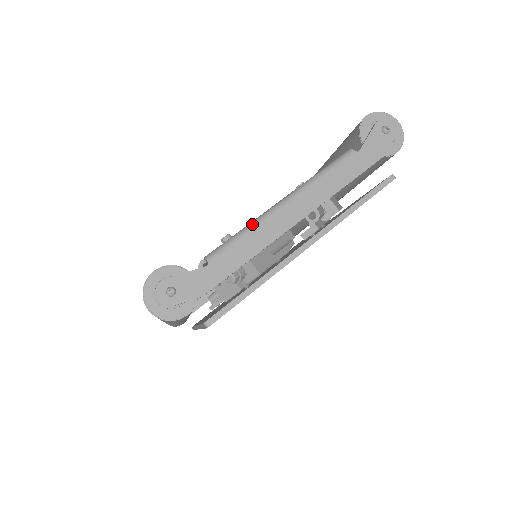
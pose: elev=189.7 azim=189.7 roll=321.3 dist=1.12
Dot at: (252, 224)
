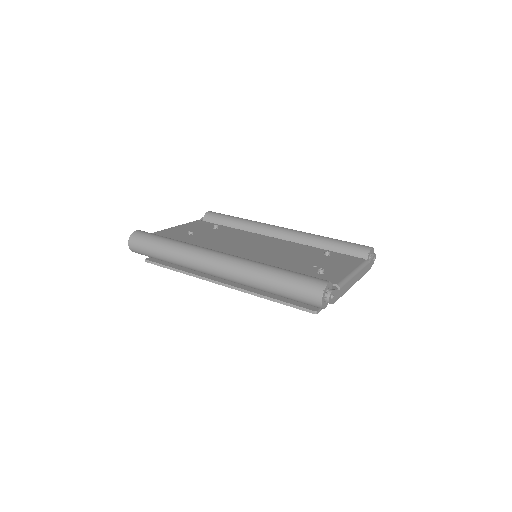
Dot at: (349, 278)
